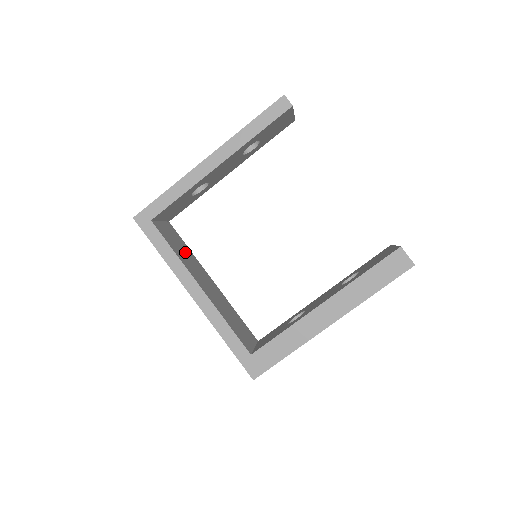
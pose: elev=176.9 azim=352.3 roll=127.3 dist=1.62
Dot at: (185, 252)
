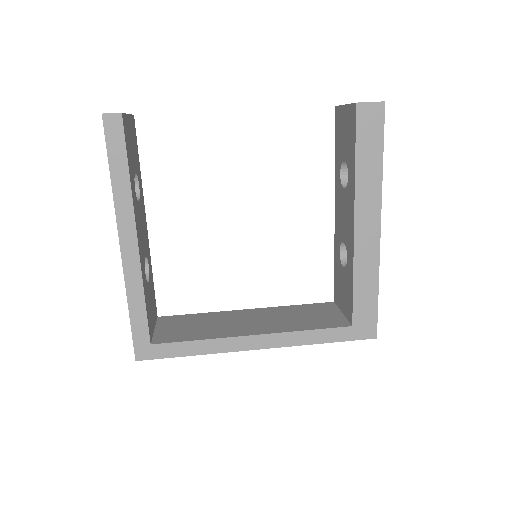
Dot at: (203, 323)
